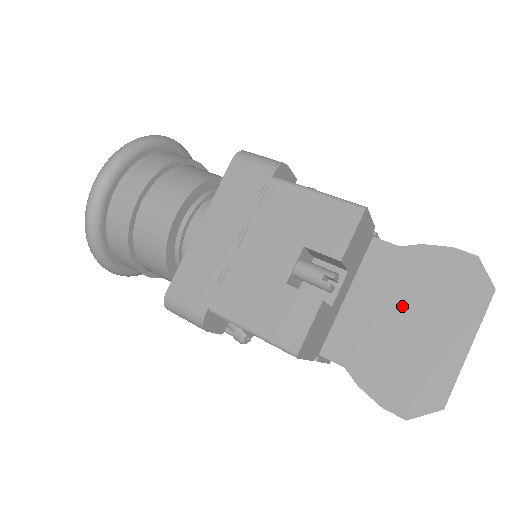
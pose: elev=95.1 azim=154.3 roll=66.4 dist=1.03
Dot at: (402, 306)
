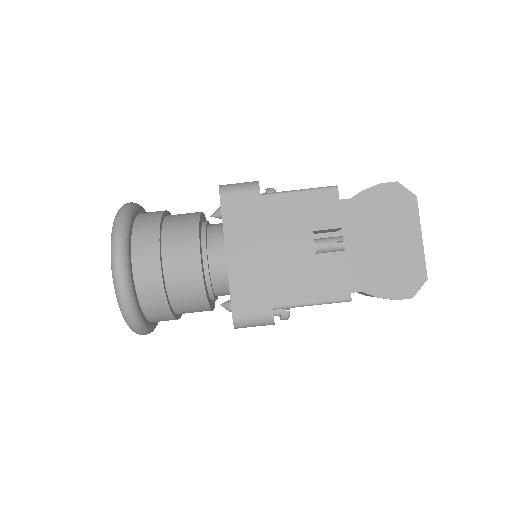
Dot at: (373, 235)
